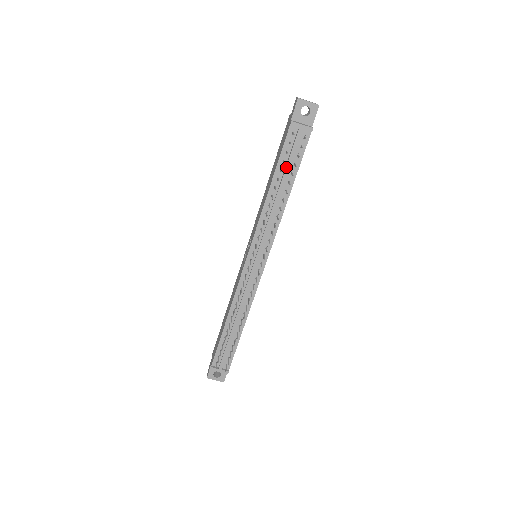
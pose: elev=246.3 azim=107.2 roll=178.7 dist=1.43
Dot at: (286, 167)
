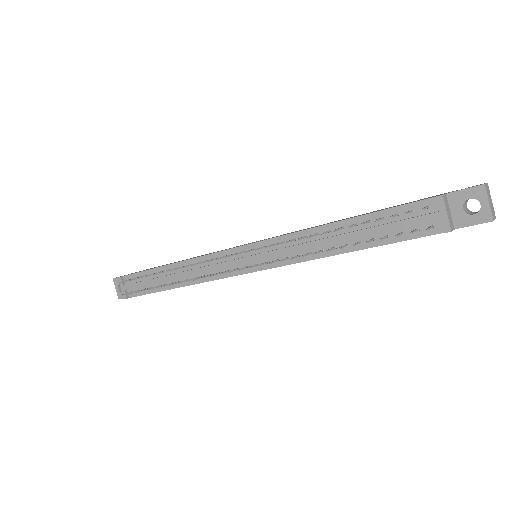
Dot at: (375, 226)
